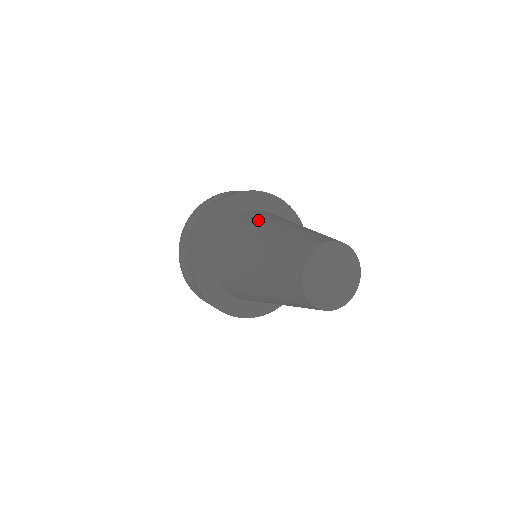
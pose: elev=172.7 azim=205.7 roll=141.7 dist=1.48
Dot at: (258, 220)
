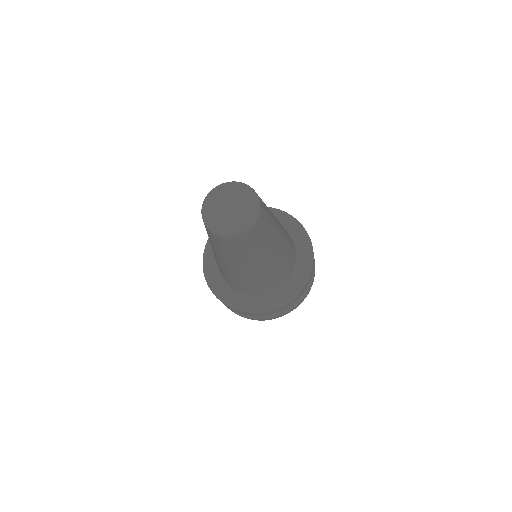
Dot at: occluded
